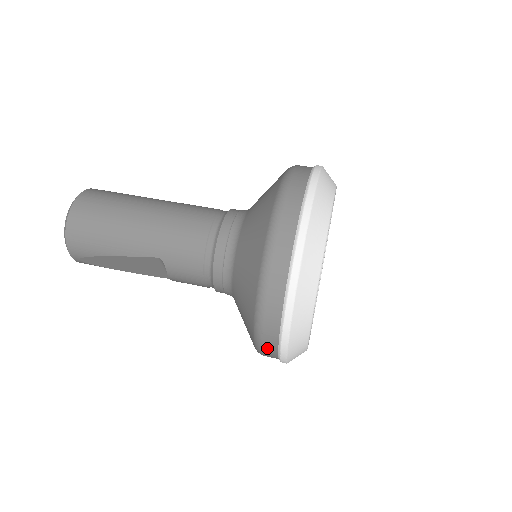
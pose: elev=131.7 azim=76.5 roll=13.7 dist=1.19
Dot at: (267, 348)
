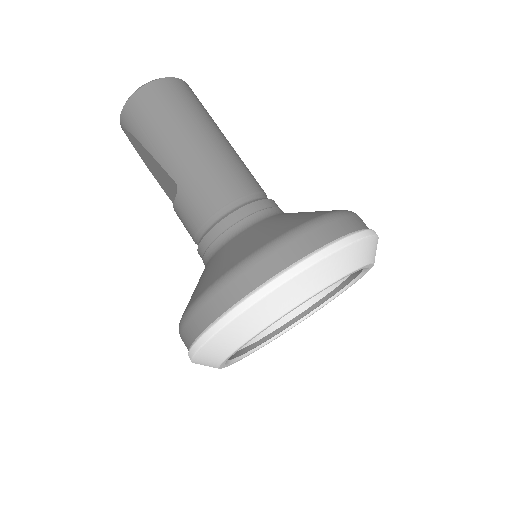
Dot at: (184, 336)
